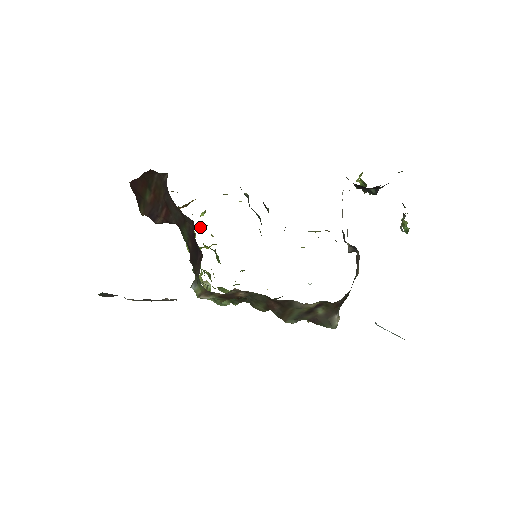
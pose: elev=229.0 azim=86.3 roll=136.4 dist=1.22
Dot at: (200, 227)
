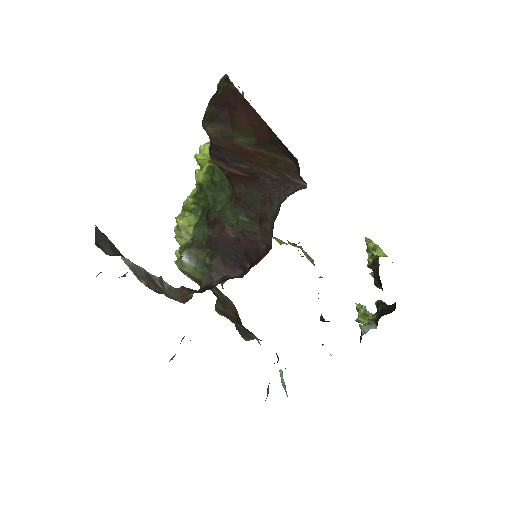
Dot at: occluded
